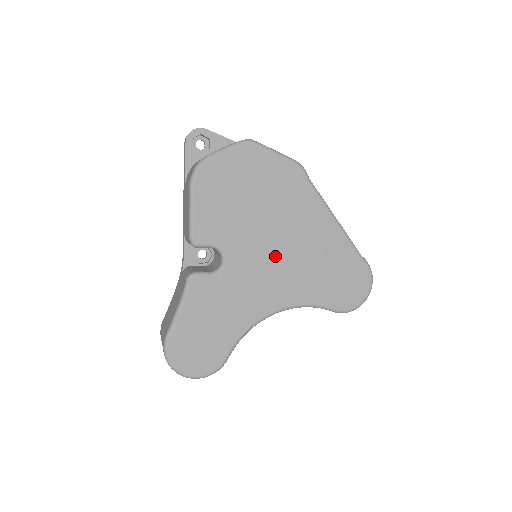
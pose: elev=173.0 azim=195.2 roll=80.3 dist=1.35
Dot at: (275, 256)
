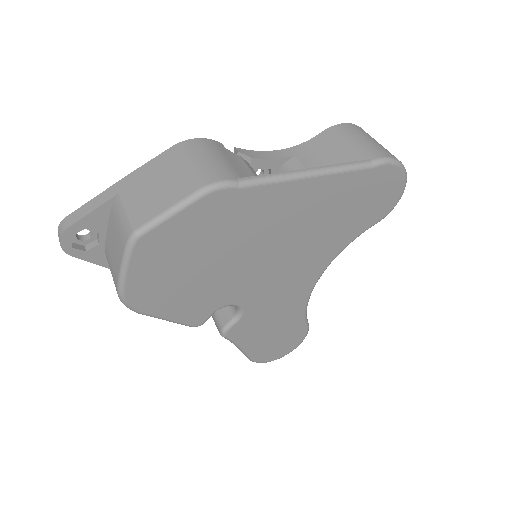
Dot at: (278, 260)
